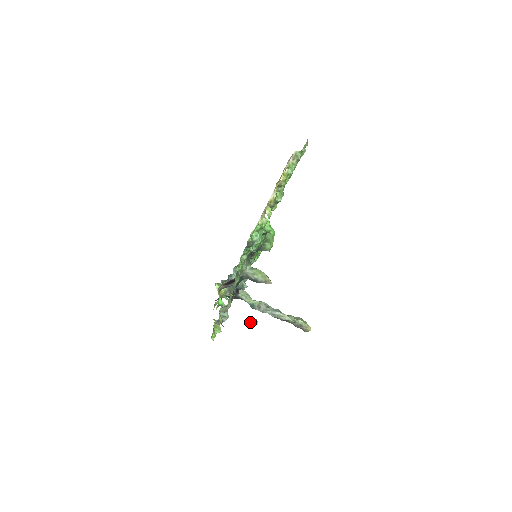
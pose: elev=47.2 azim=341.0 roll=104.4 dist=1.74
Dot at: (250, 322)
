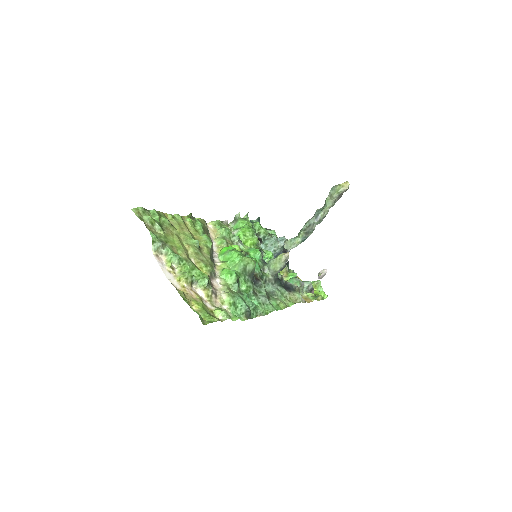
Dot at: (322, 277)
